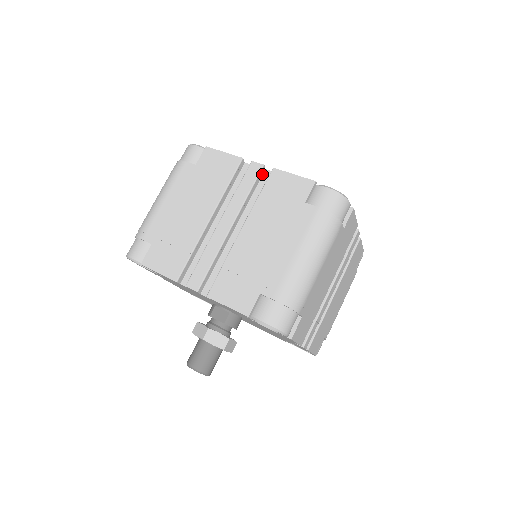
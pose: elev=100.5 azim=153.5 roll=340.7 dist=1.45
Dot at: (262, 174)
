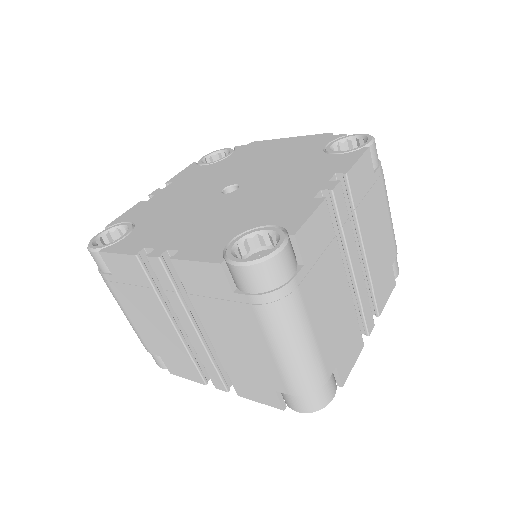
Dot at: (169, 258)
